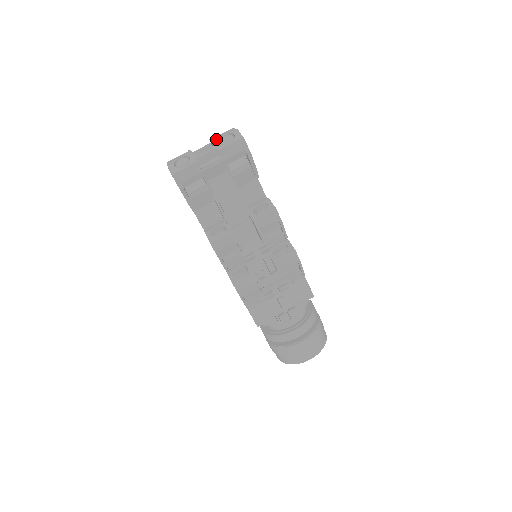
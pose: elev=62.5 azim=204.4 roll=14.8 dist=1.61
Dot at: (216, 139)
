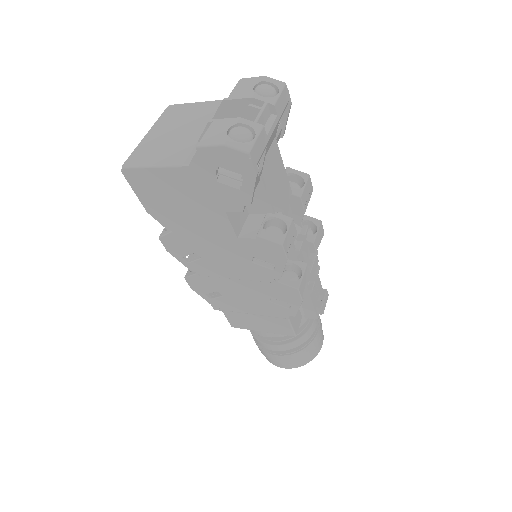
Dot at: (250, 93)
